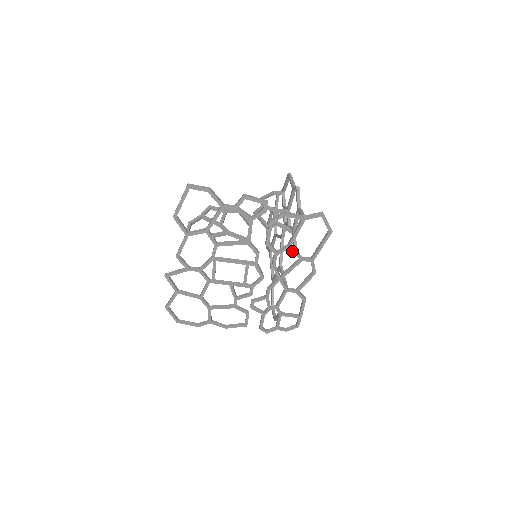
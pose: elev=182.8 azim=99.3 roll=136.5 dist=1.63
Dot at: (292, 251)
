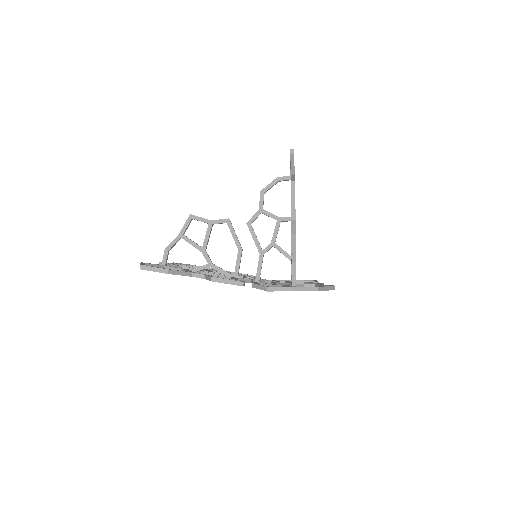
Dot at: occluded
